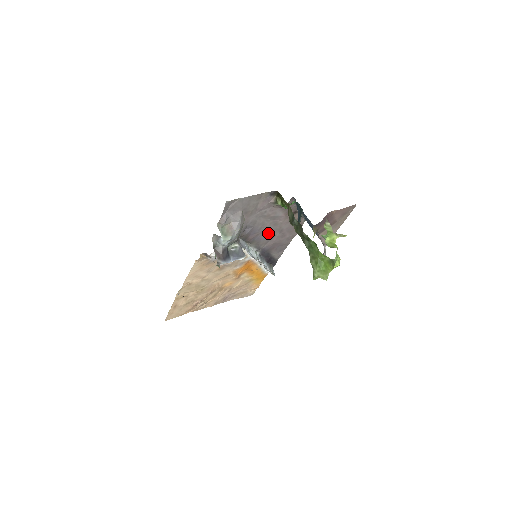
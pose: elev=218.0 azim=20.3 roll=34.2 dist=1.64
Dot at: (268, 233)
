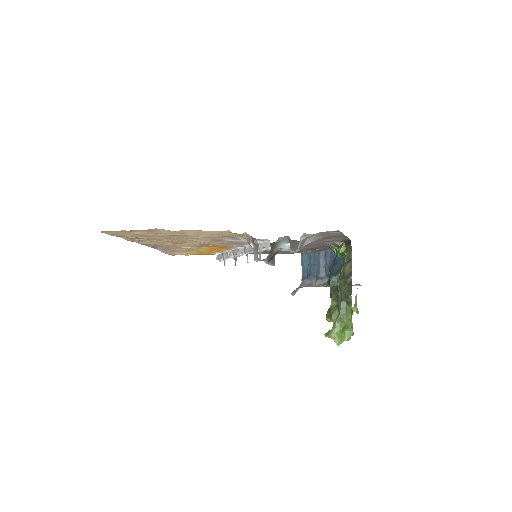
Dot at: occluded
